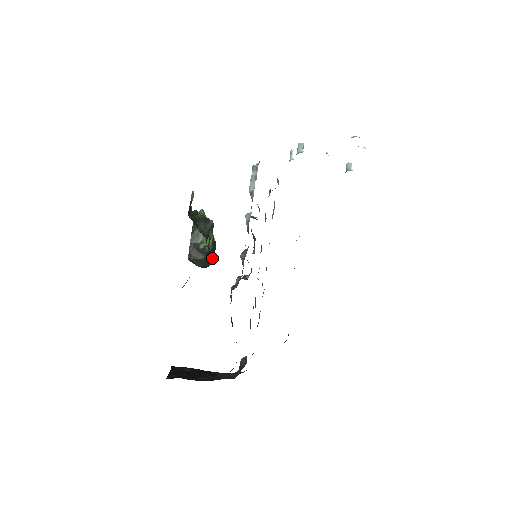
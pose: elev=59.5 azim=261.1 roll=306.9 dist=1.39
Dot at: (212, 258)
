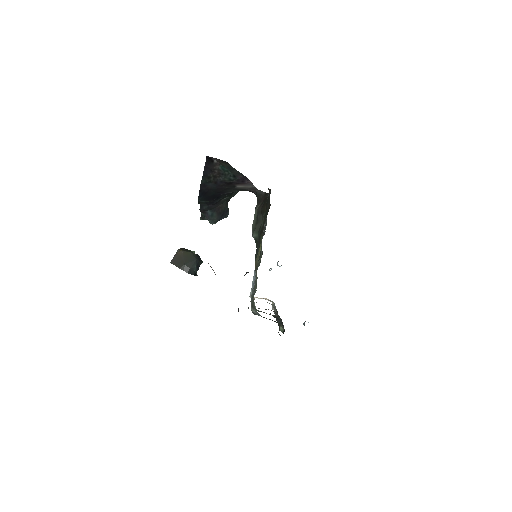
Dot at: (198, 267)
